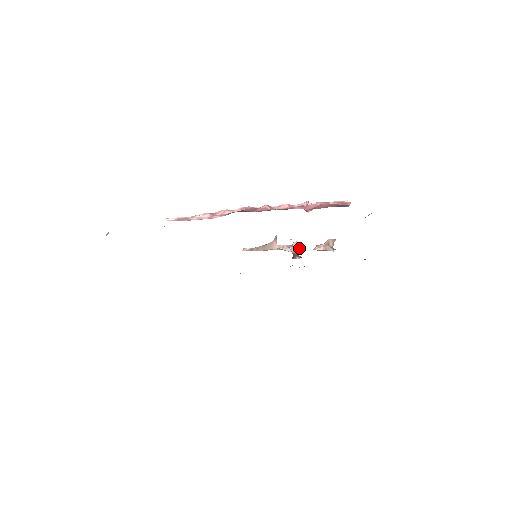
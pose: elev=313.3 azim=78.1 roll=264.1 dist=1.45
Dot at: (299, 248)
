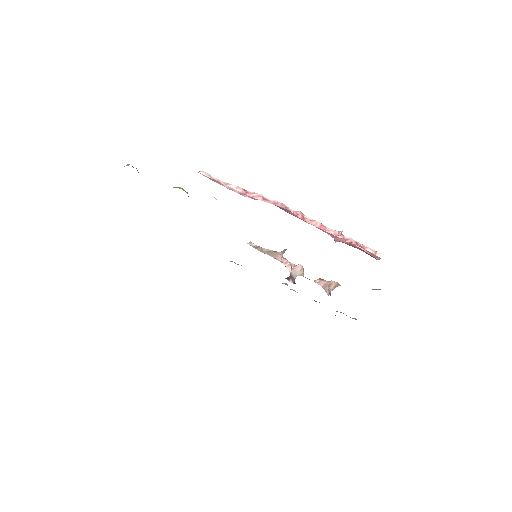
Dot at: (300, 273)
